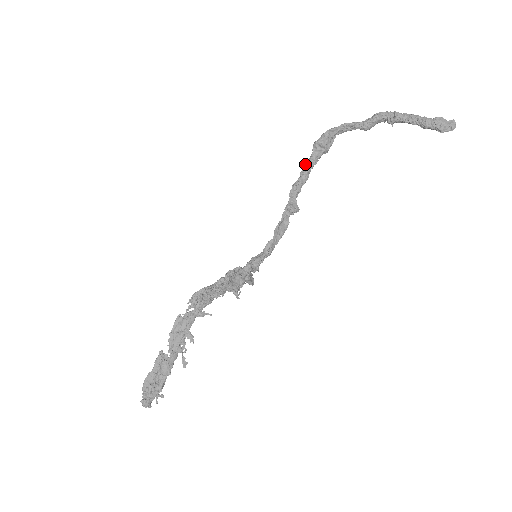
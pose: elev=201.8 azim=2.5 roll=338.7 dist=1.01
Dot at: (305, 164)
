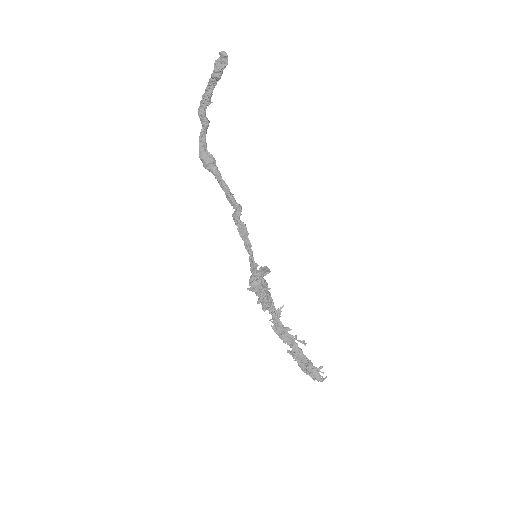
Dot at: (218, 182)
